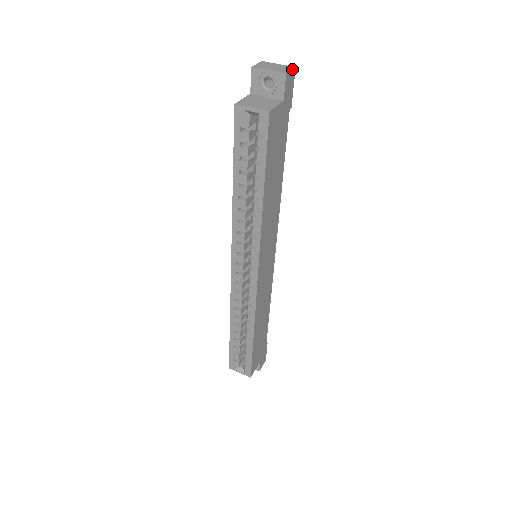
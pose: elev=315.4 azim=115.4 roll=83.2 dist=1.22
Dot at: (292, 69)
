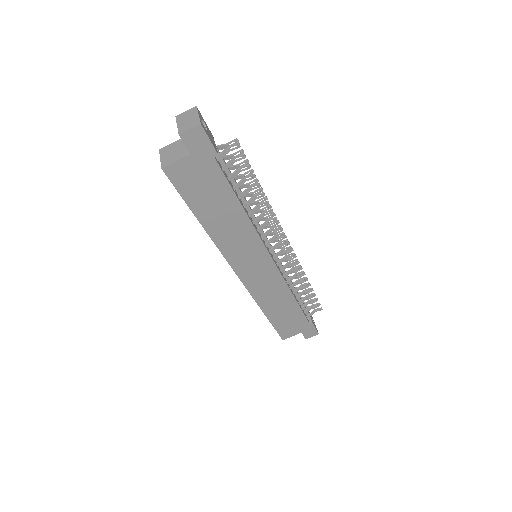
Dot at: (193, 127)
